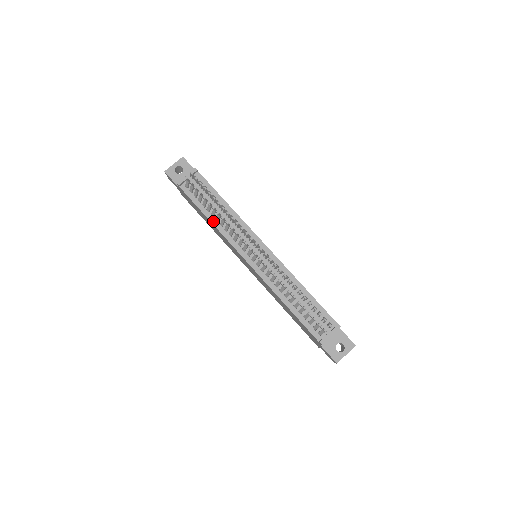
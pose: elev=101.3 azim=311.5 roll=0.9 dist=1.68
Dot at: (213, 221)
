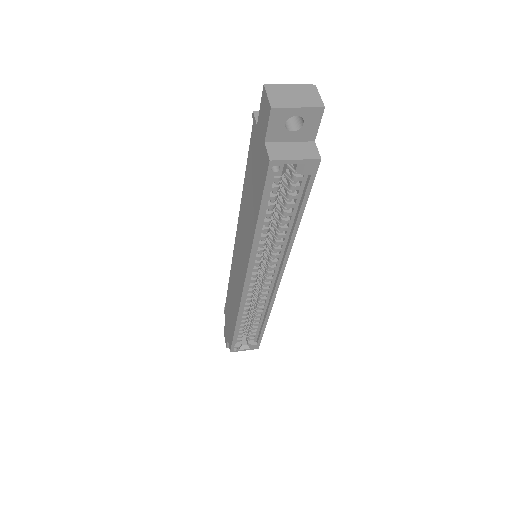
Dot at: occluded
